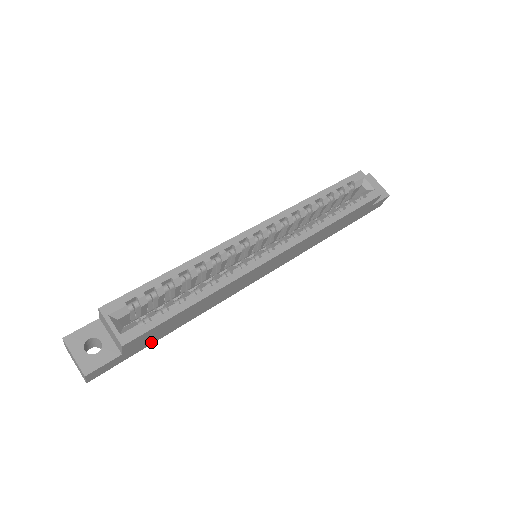
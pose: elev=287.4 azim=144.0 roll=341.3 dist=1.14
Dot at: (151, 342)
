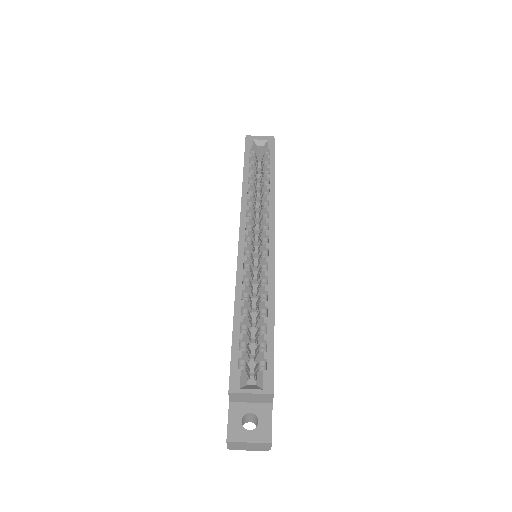
Dot at: occluded
